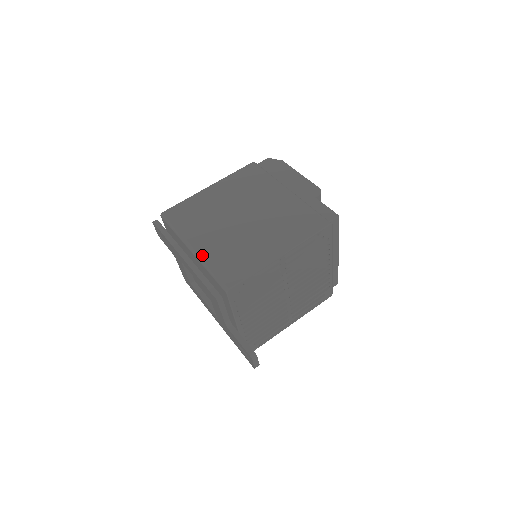
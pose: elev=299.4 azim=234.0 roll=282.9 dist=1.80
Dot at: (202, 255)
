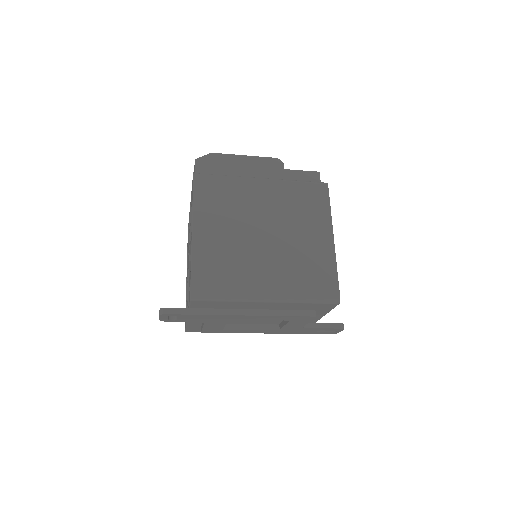
Dot at: (285, 296)
